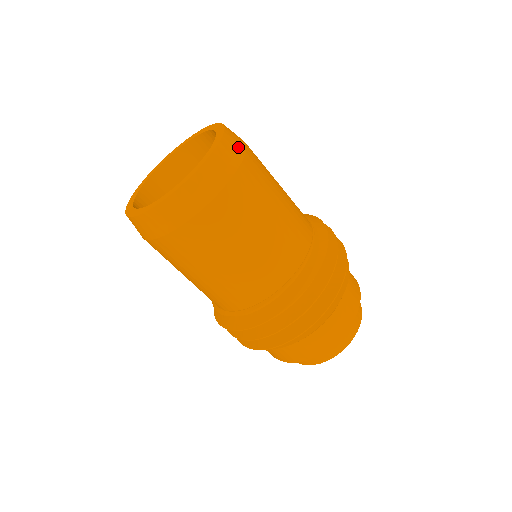
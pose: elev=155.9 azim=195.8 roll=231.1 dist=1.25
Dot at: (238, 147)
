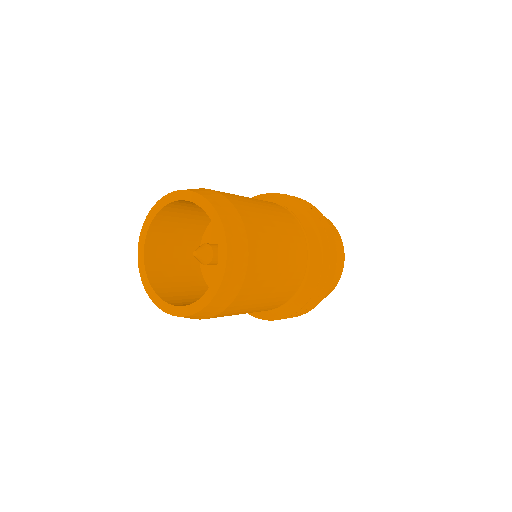
Dot at: (211, 193)
